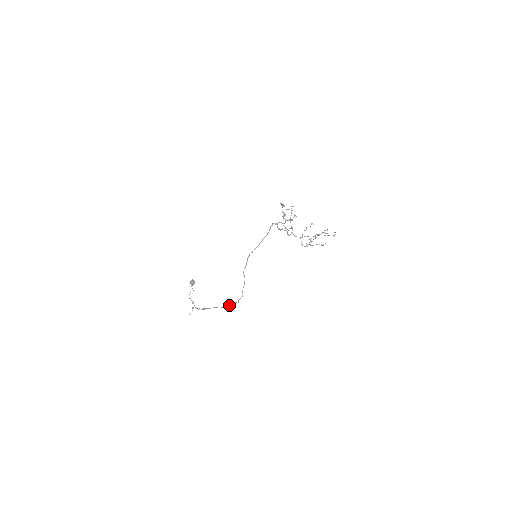
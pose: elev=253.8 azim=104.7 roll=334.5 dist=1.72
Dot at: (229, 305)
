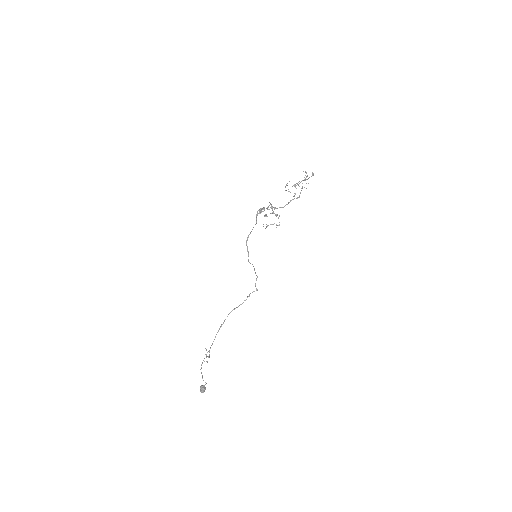
Dot at: (247, 296)
